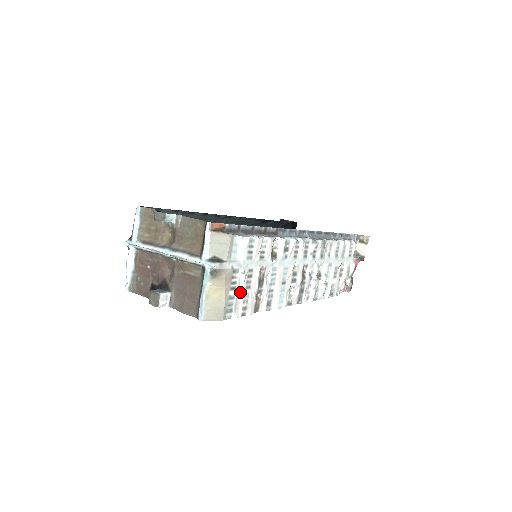
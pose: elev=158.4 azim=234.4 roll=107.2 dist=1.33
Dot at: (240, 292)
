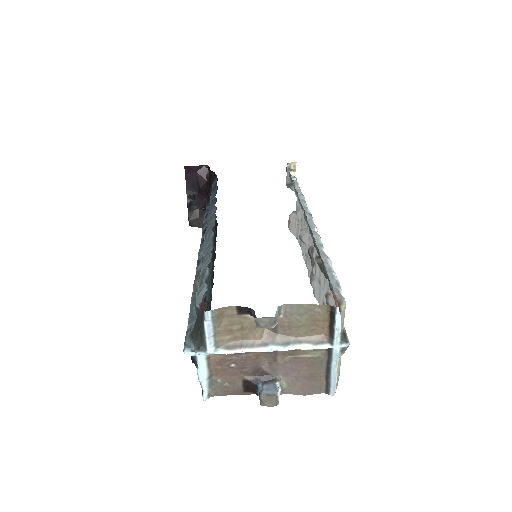
Dot at: occluded
